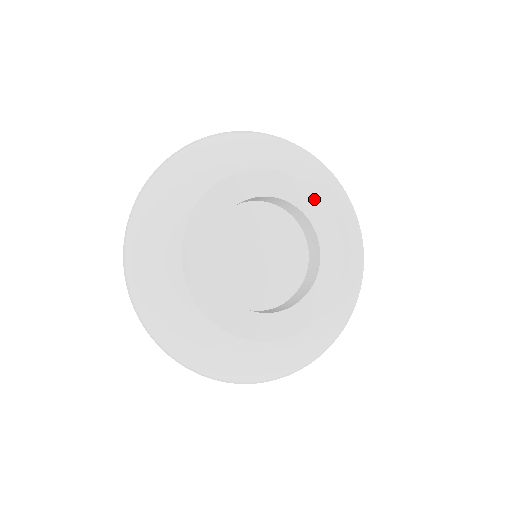
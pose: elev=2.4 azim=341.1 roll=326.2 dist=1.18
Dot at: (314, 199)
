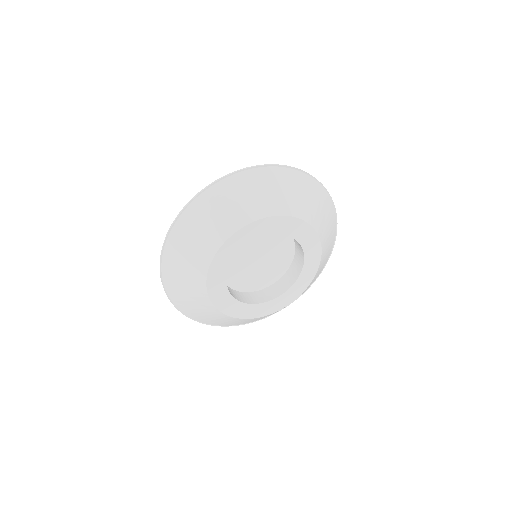
Dot at: (277, 221)
